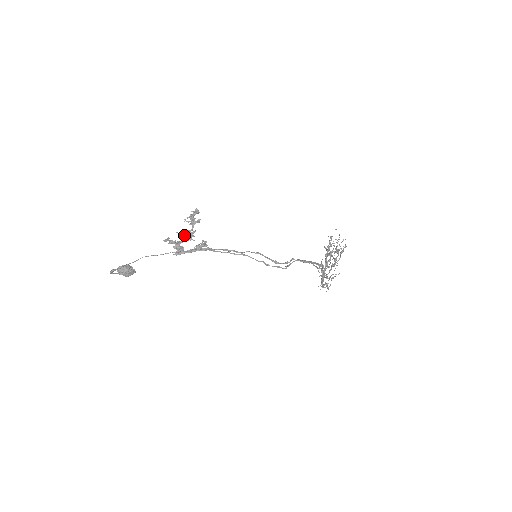
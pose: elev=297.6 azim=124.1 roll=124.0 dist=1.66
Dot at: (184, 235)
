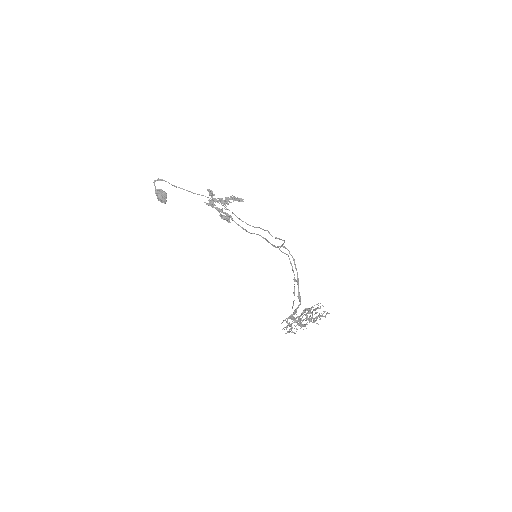
Dot at: occluded
